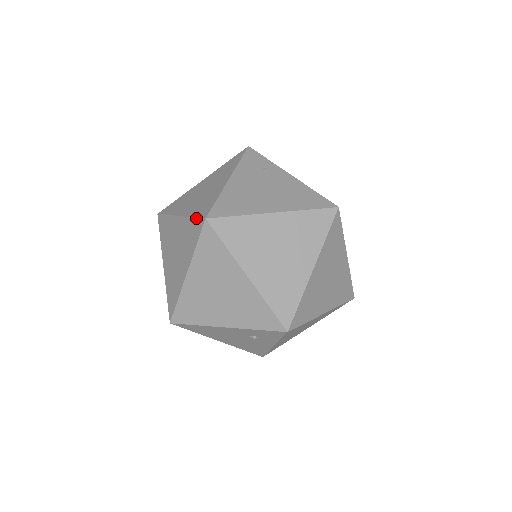
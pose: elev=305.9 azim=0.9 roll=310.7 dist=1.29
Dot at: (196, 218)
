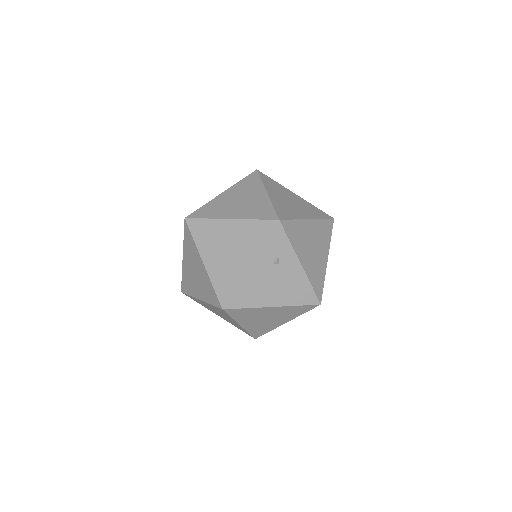
Dot at: (184, 231)
